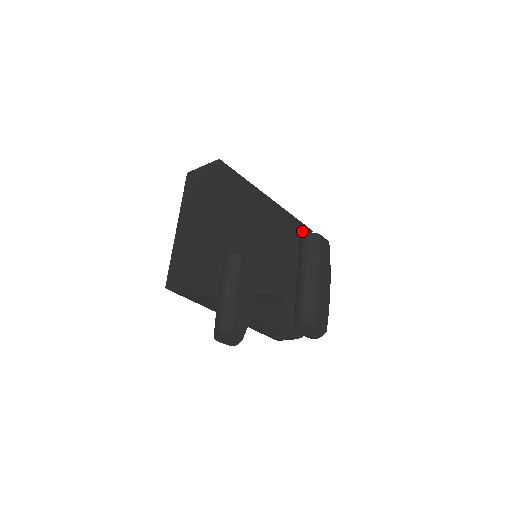
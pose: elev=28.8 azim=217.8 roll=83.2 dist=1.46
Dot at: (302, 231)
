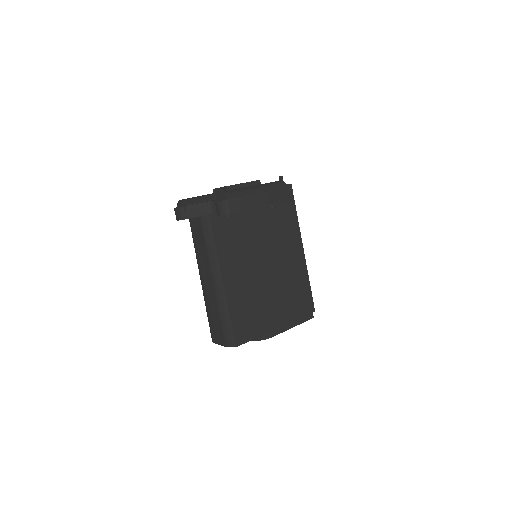
Dot at: (280, 176)
